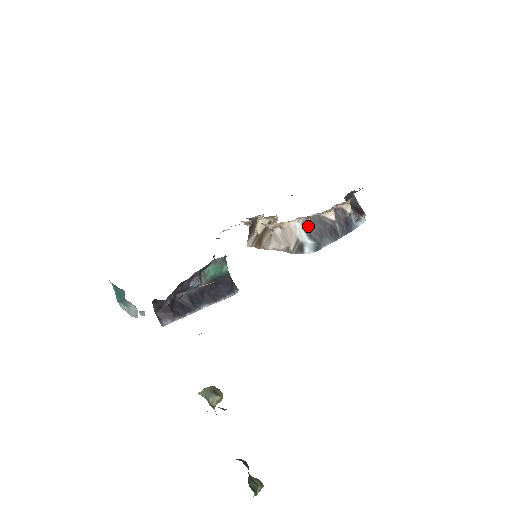
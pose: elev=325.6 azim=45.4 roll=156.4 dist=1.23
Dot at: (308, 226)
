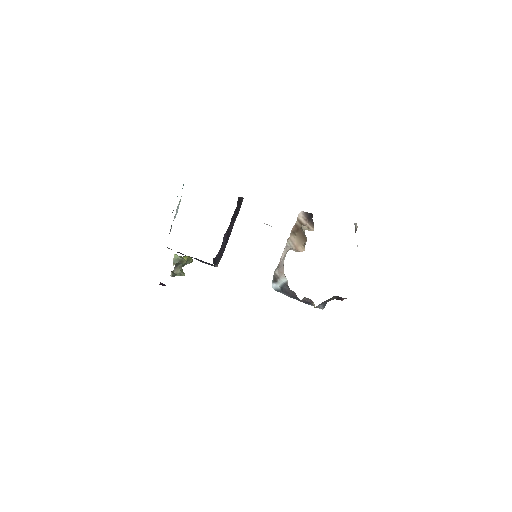
Dot at: (286, 286)
